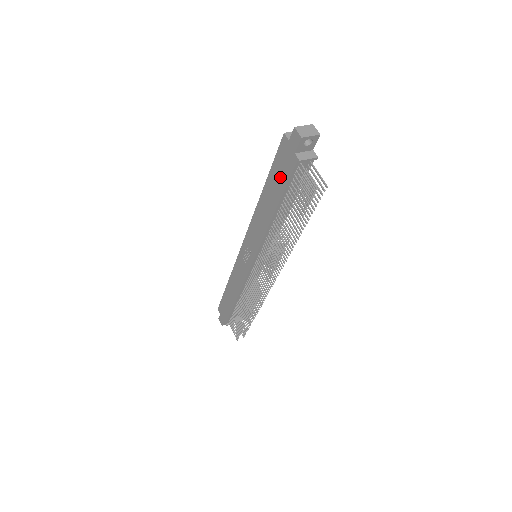
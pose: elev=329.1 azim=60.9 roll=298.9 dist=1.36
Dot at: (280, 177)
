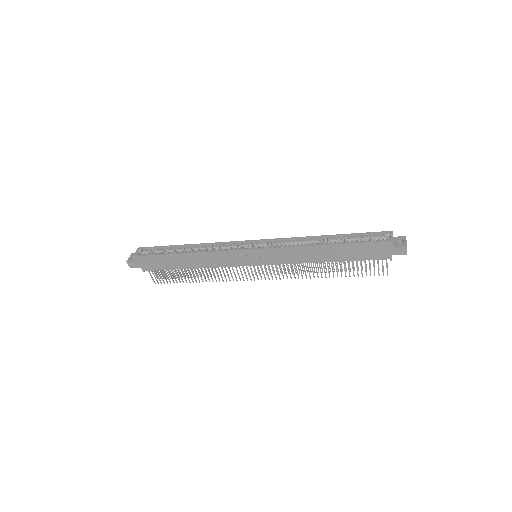
Dot at: (361, 254)
